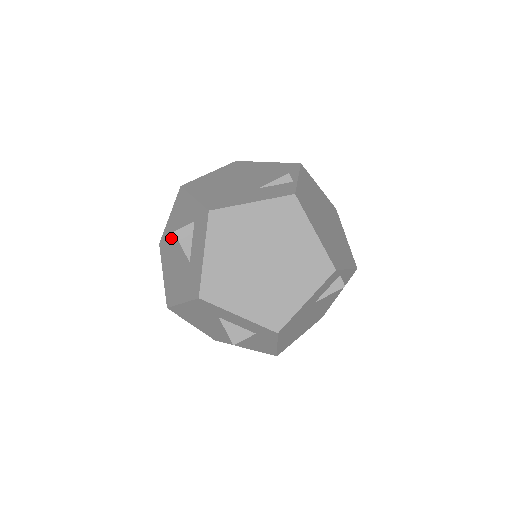
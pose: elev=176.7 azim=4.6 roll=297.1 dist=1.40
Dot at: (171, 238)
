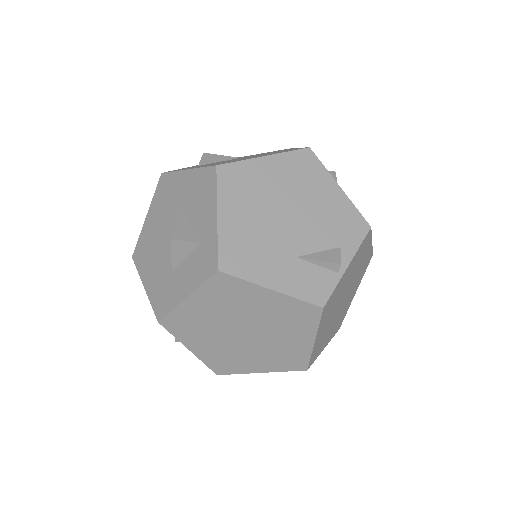
Dot at: (173, 200)
